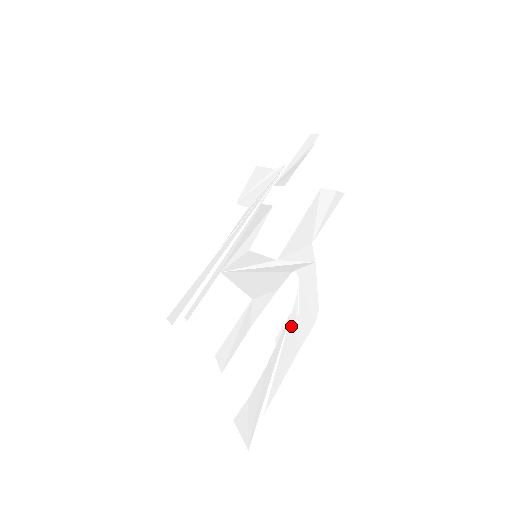
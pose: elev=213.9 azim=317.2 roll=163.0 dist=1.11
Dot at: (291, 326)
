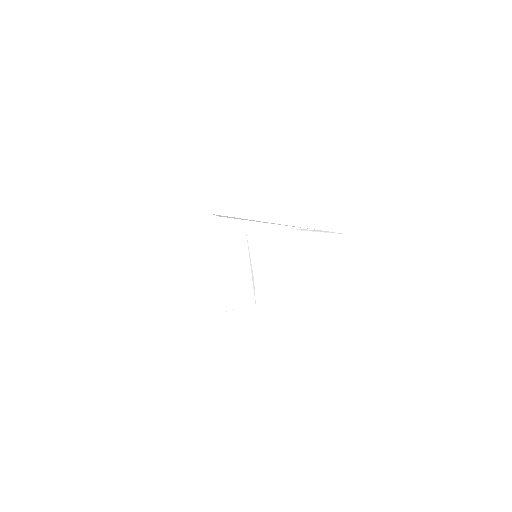
Dot at: (227, 314)
